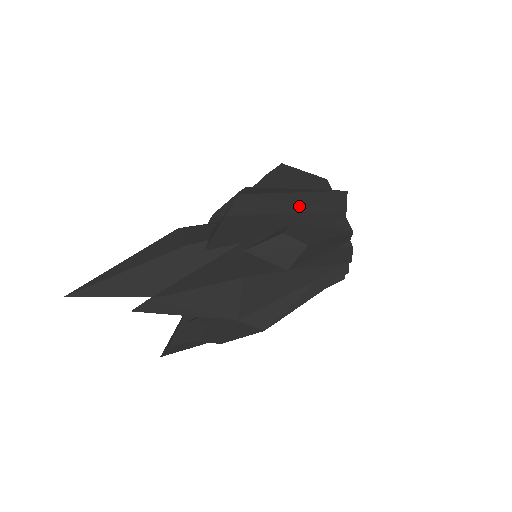
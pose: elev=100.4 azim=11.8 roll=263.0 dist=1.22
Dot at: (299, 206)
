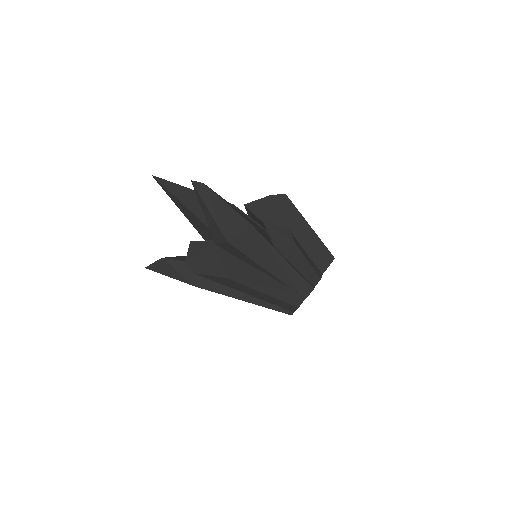
Dot at: (306, 236)
